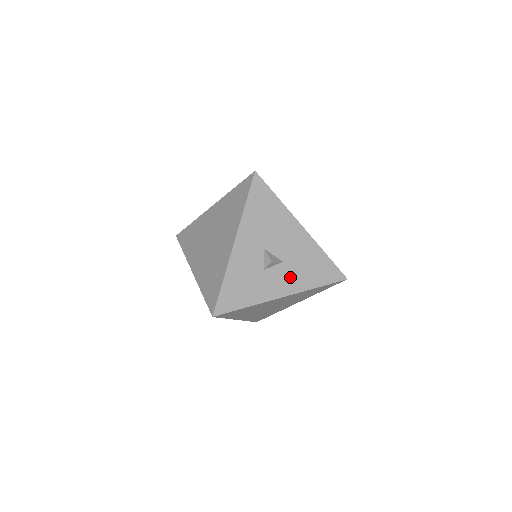
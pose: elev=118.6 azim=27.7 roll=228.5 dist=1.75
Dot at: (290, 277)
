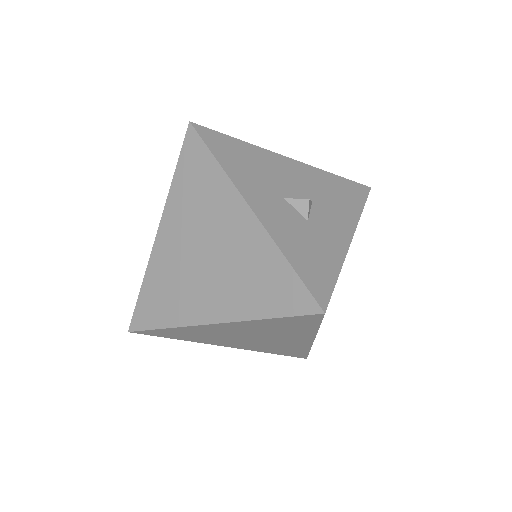
Dot at: (334, 214)
